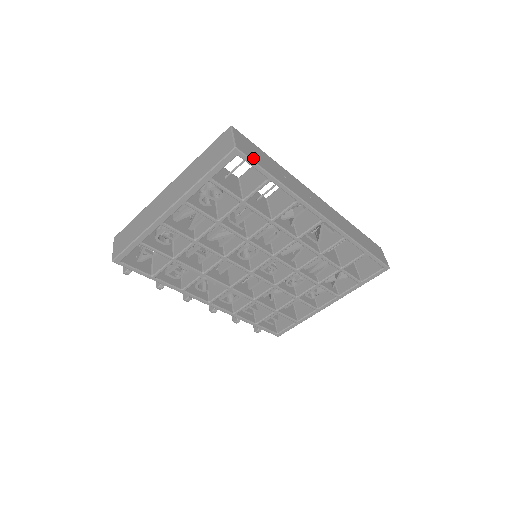
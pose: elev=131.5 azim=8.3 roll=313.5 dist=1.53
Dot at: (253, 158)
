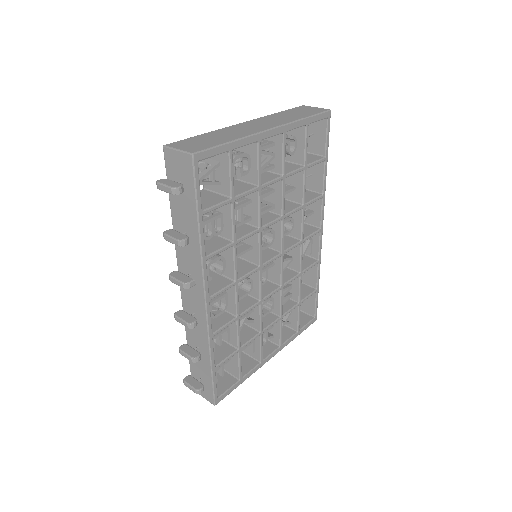
Dot at: (326, 132)
